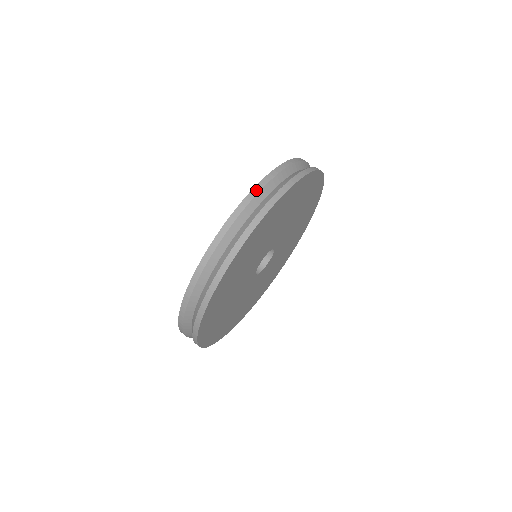
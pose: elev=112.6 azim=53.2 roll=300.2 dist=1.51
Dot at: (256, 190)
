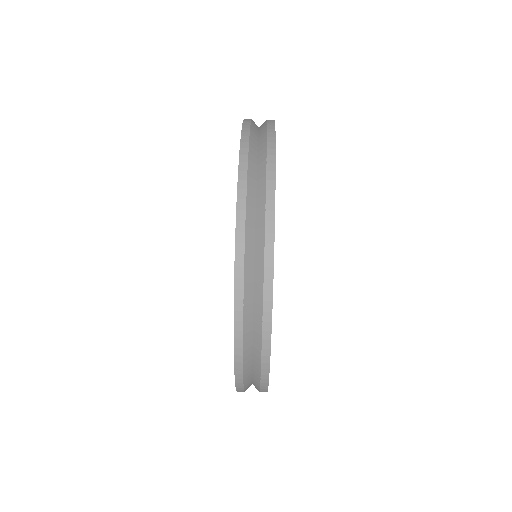
Dot at: occluded
